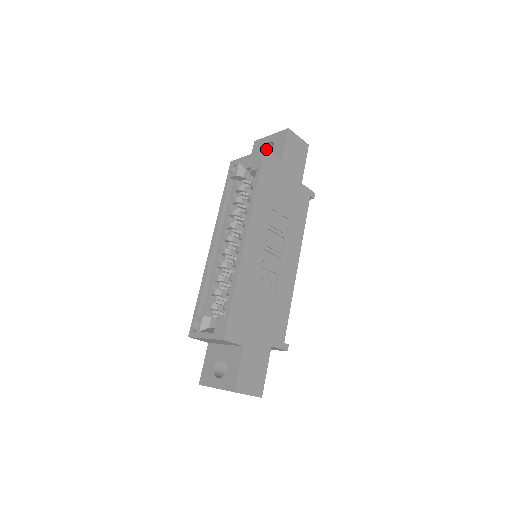
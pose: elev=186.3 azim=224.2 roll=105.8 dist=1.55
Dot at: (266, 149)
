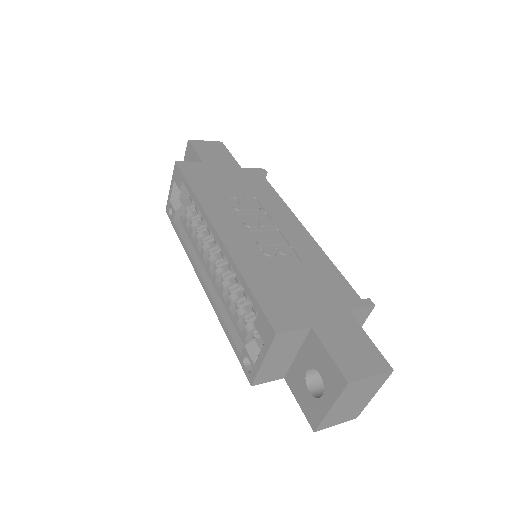
Dot at: occluded
